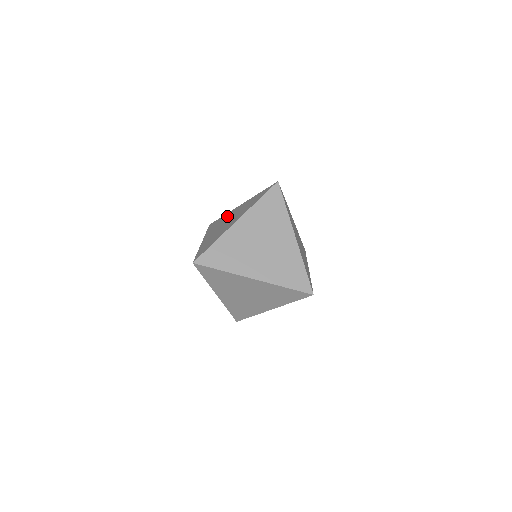
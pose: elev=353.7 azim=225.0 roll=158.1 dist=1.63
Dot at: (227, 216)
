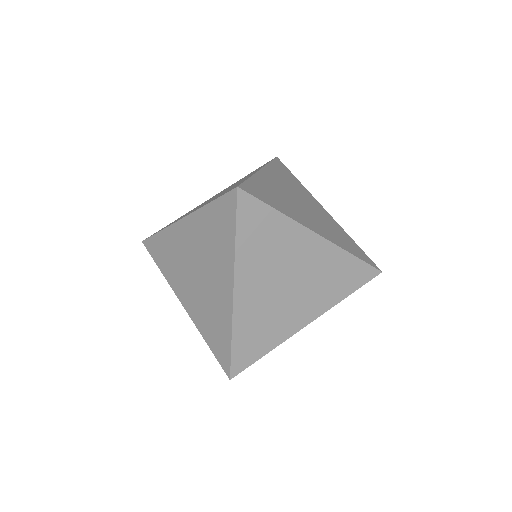
Dot at: occluded
